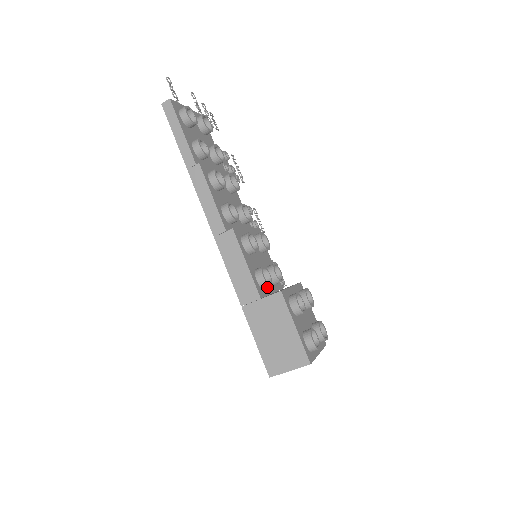
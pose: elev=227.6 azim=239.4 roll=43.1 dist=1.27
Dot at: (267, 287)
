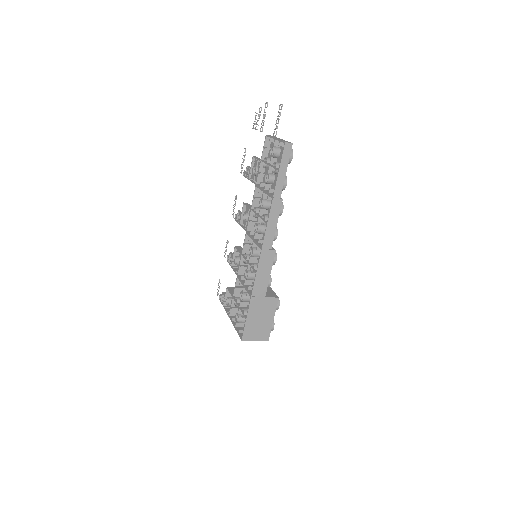
Dot at: occluded
